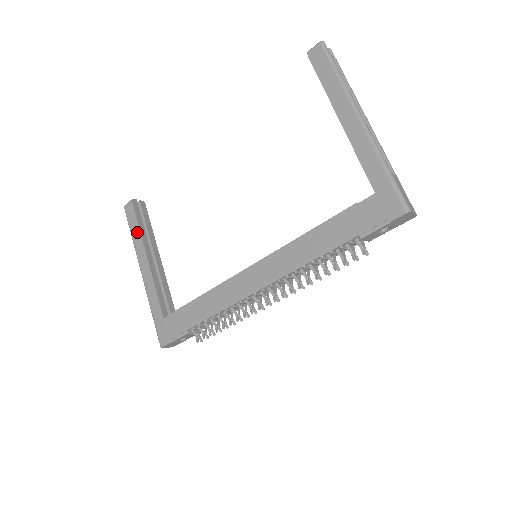
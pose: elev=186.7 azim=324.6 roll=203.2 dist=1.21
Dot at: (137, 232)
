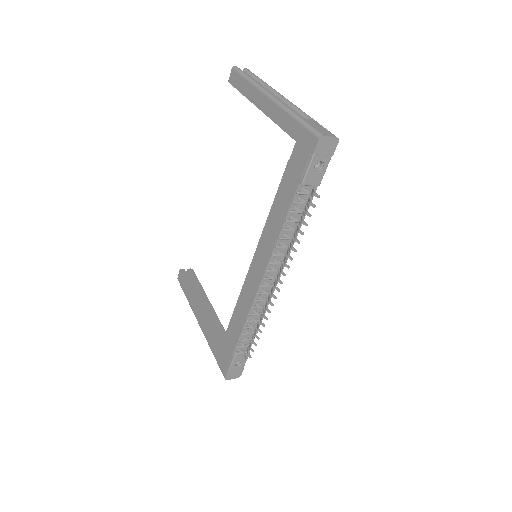
Dot at: (188, 292)
